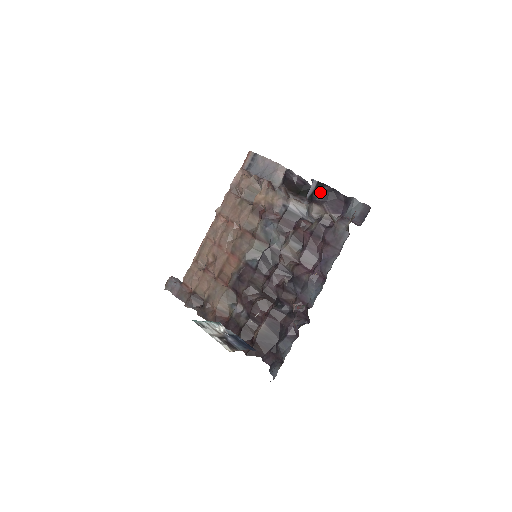
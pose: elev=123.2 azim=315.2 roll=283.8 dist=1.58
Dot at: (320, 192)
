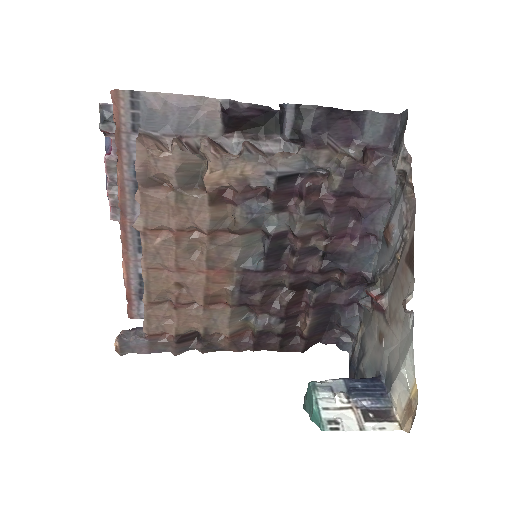
Dot at: (312, 123)
